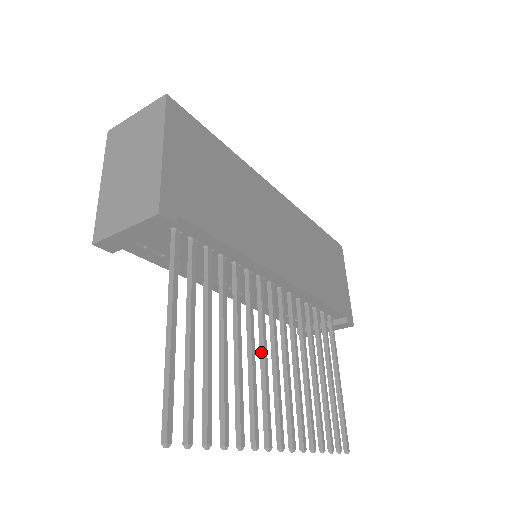
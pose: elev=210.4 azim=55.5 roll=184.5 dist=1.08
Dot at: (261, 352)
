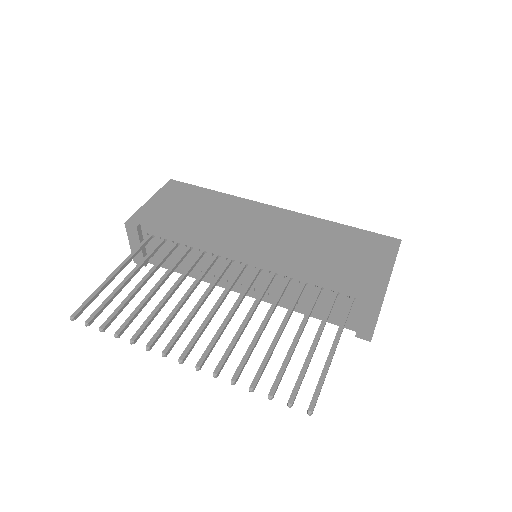
Dot at: (200, 301)
